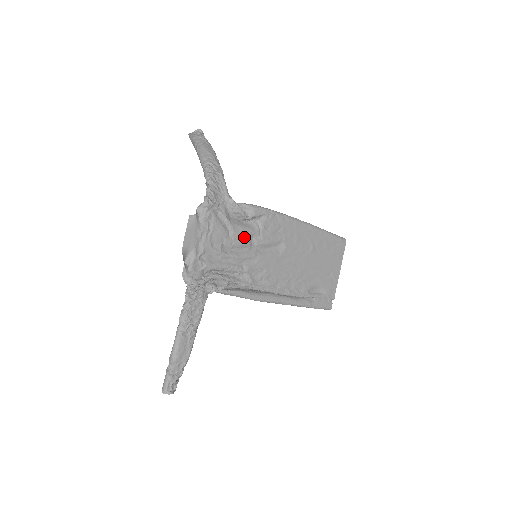
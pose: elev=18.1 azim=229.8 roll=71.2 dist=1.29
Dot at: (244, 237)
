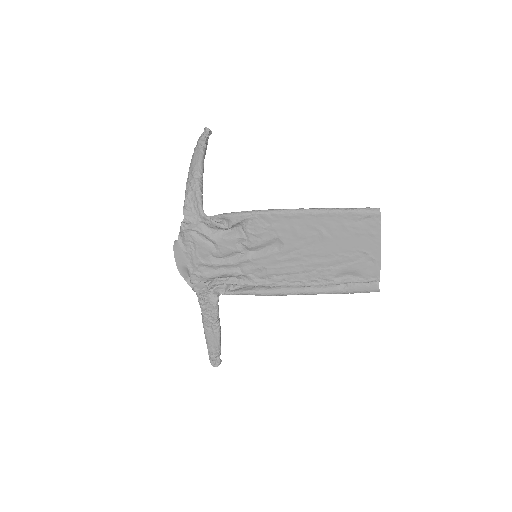
Dot at: (230, 246)
